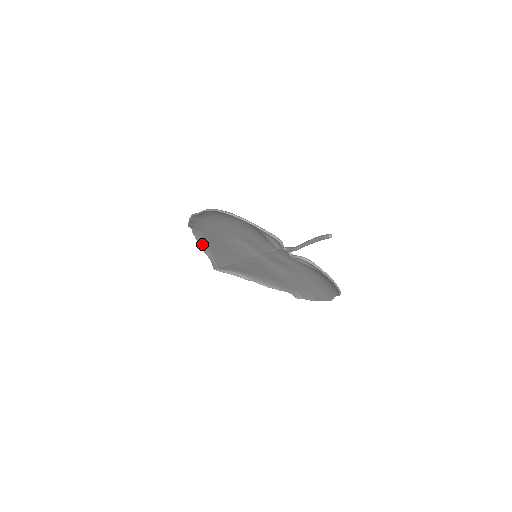
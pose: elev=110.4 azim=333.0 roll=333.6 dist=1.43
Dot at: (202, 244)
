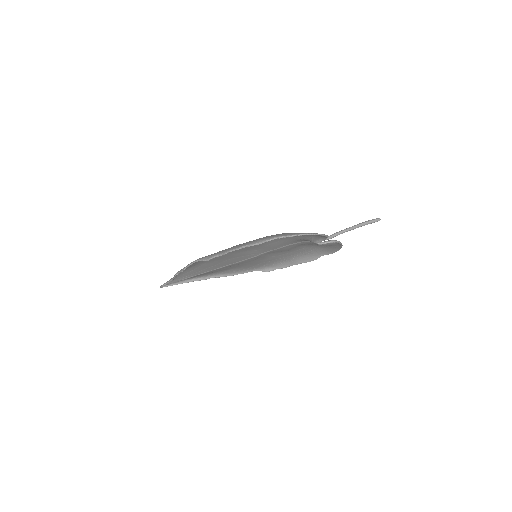
Dot at: (182, 270)
